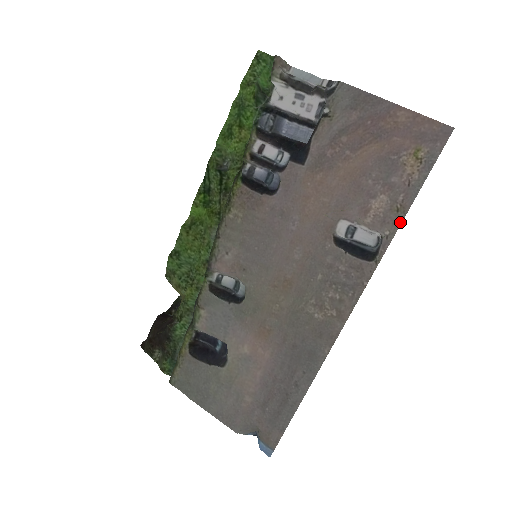
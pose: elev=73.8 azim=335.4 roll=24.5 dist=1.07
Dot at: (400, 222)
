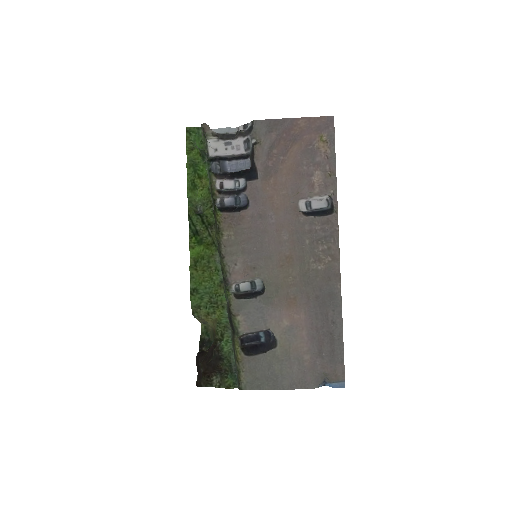
Dot at: (335, 181)
